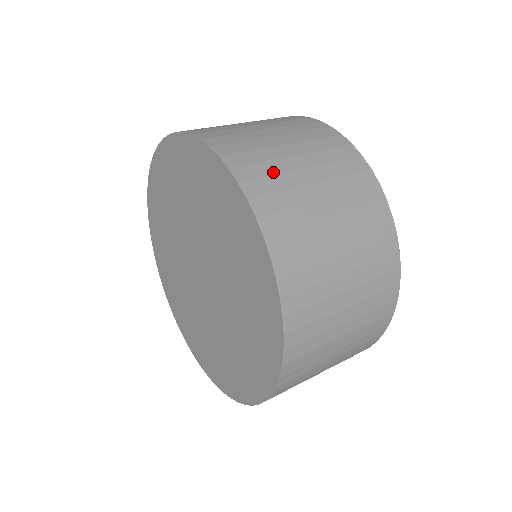
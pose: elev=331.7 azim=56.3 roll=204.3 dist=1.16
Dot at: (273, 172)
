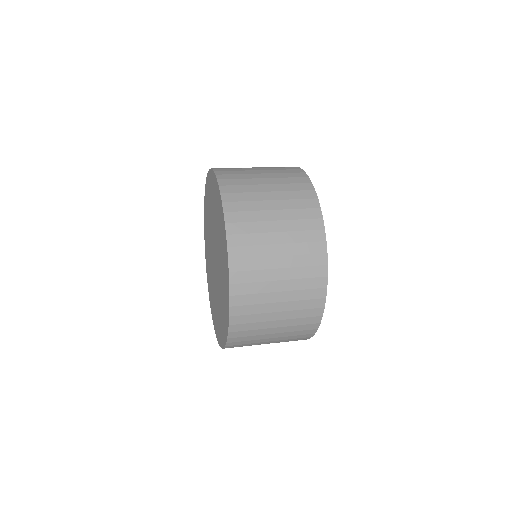
Dot at: (248, 200)
